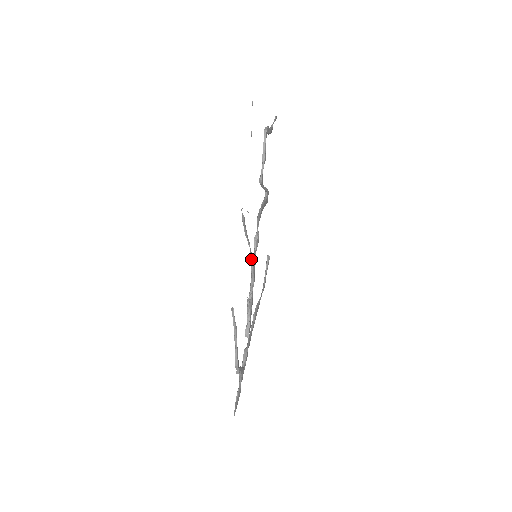
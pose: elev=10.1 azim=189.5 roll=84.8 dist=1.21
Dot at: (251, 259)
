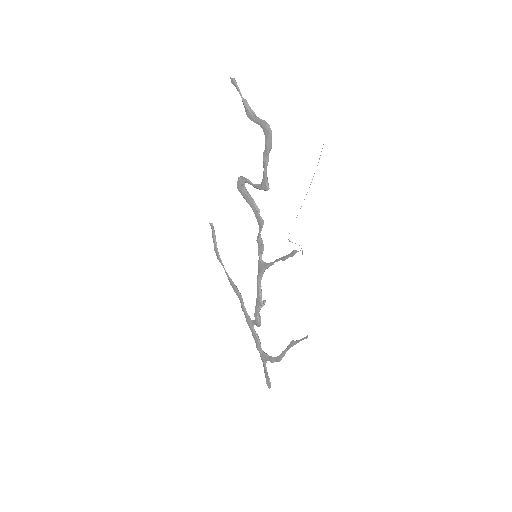
Dot at: occluded
